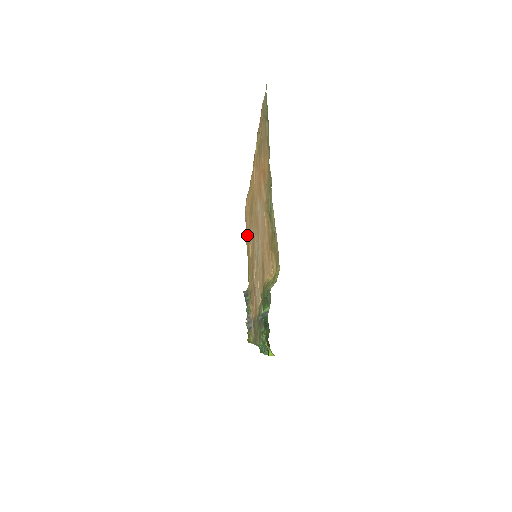
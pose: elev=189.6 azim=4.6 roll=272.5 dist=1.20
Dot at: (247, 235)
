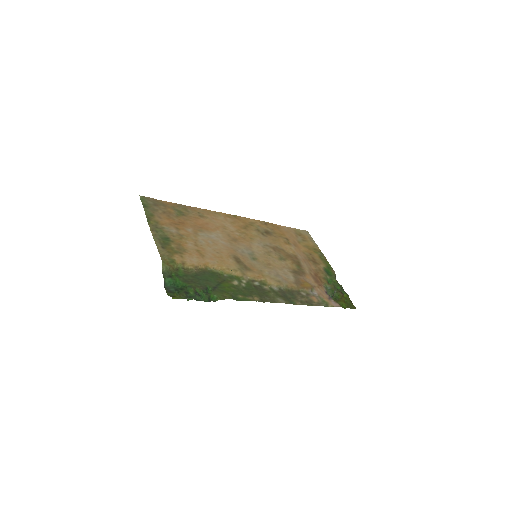
Dot at: (306, 245)
